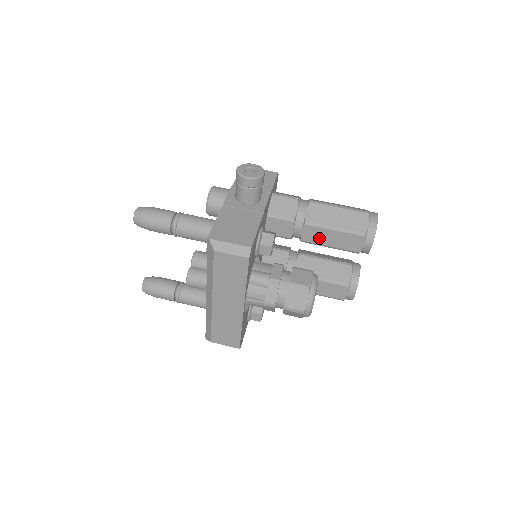
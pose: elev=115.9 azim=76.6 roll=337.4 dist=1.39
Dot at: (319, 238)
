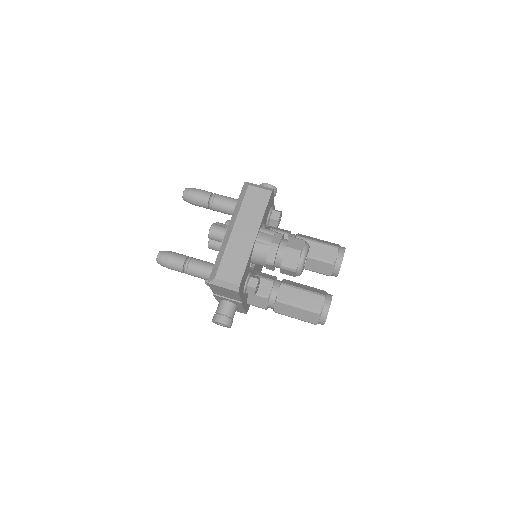
Dot at: occluded
